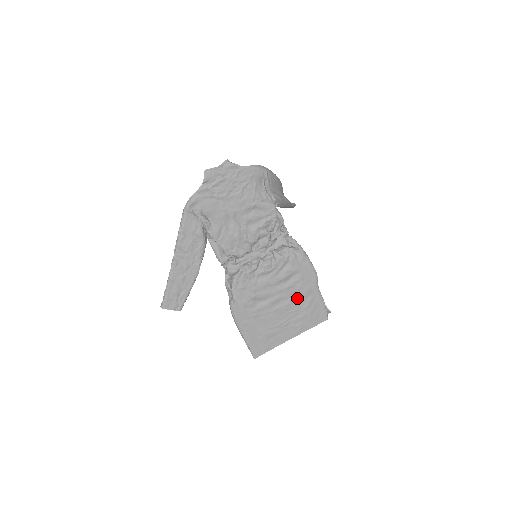
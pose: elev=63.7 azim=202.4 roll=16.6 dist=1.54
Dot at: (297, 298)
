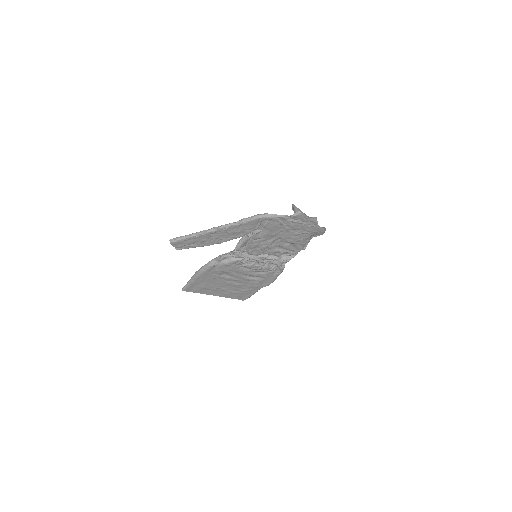
Dot at: (245, 285)
